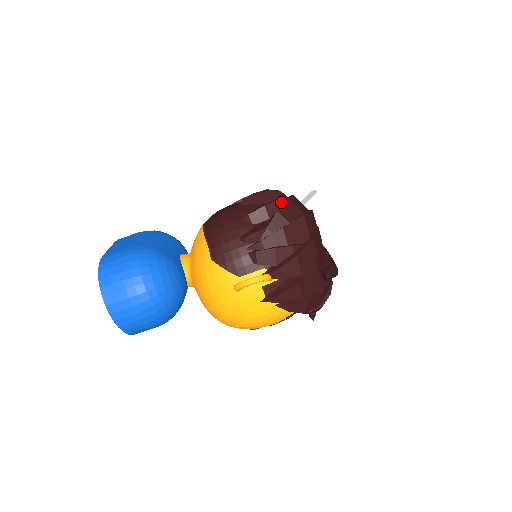
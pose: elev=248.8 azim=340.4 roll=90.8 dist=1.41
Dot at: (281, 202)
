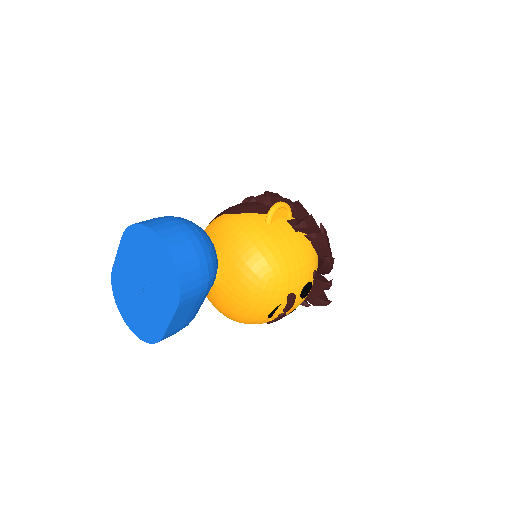
Dot at: occluded
